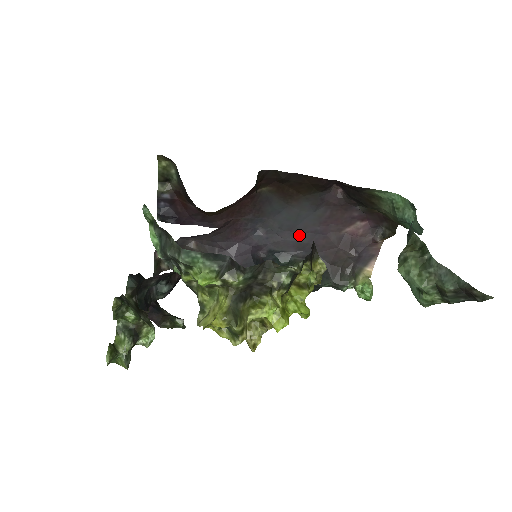
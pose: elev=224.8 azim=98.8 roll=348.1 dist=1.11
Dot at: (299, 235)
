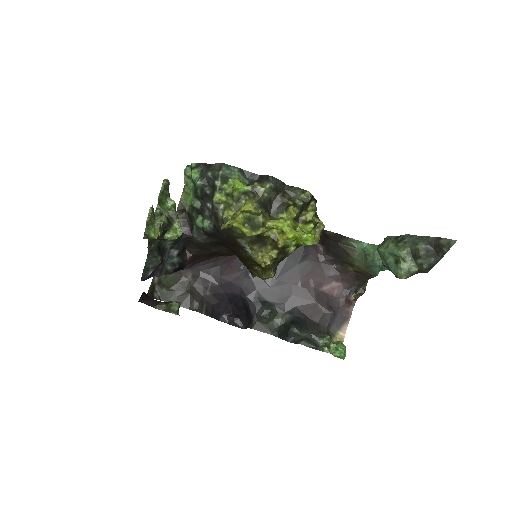
Dot at: (283, 285)
